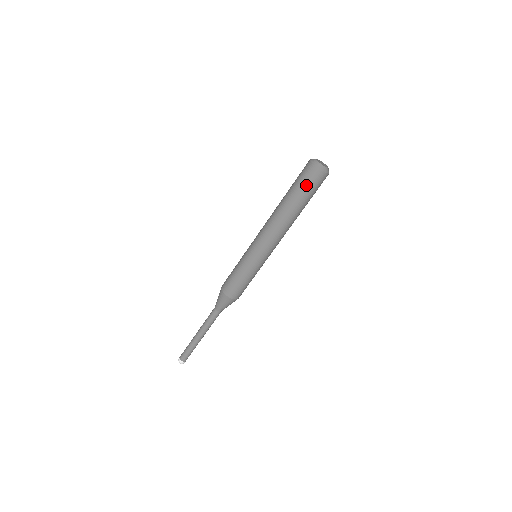
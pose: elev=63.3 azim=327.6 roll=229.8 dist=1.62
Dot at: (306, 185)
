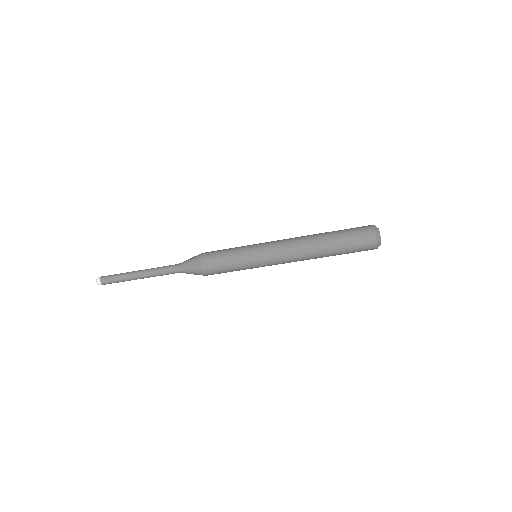
Dot at: (356, 251)
